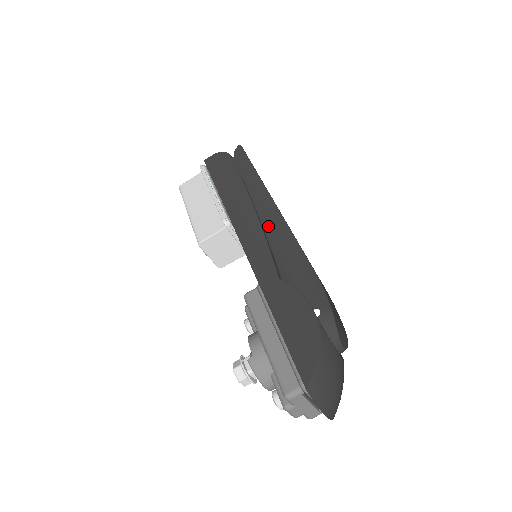
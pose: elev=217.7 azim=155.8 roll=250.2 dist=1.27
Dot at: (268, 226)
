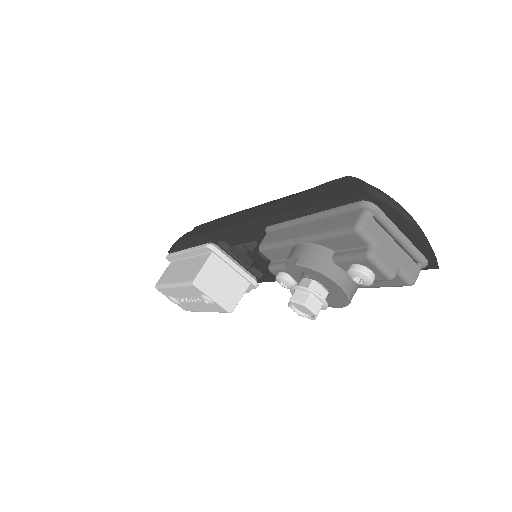
Dot at: occluded
